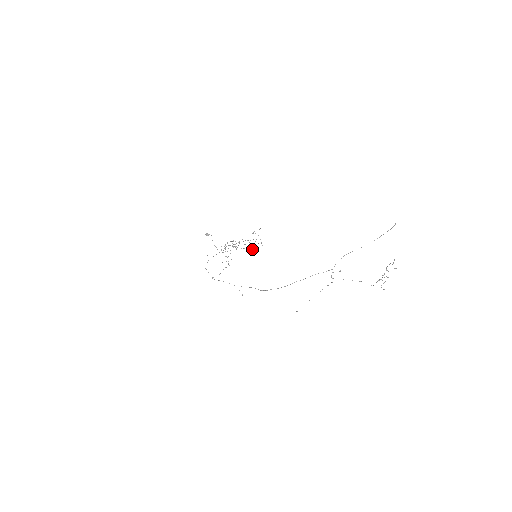
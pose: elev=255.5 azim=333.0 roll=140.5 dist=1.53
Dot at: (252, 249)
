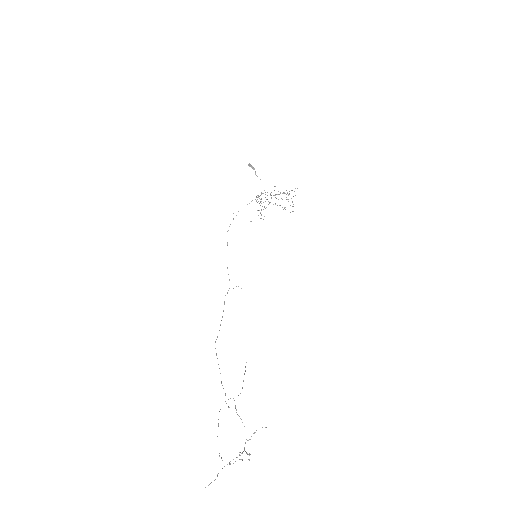
Dot at: occluded
